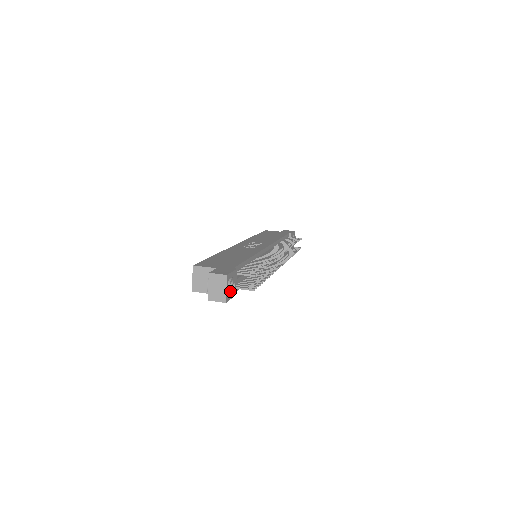
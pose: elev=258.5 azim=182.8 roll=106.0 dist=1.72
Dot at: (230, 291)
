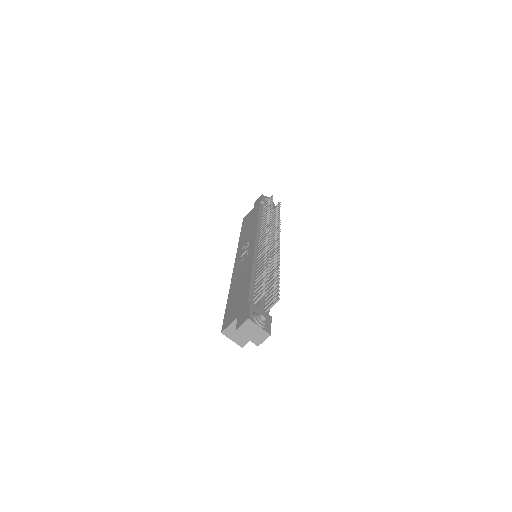
Dot at: (264, 325)
